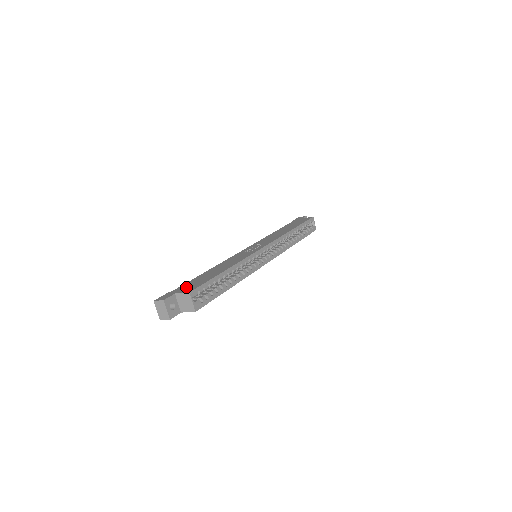
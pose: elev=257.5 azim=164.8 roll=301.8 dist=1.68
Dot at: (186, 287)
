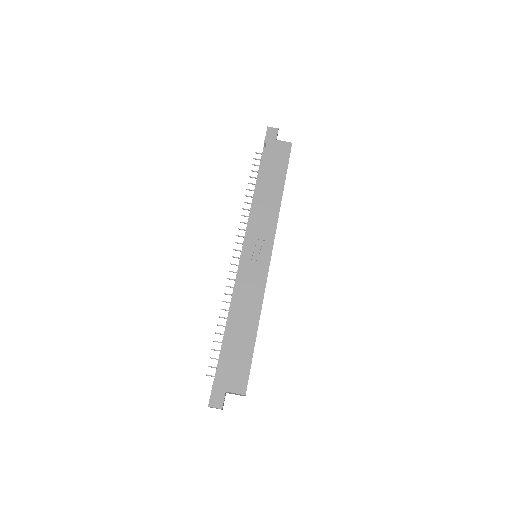
Dot at: (231, 376)
